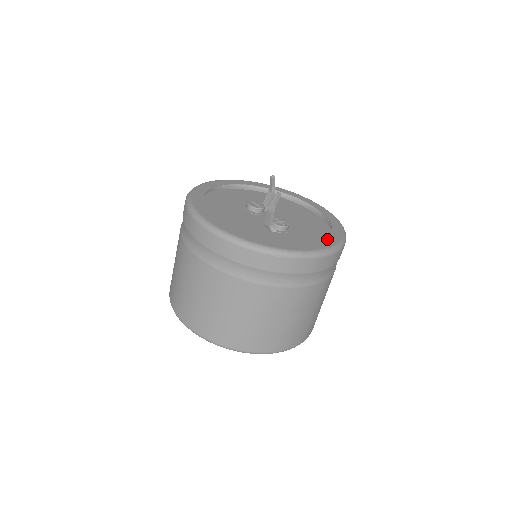
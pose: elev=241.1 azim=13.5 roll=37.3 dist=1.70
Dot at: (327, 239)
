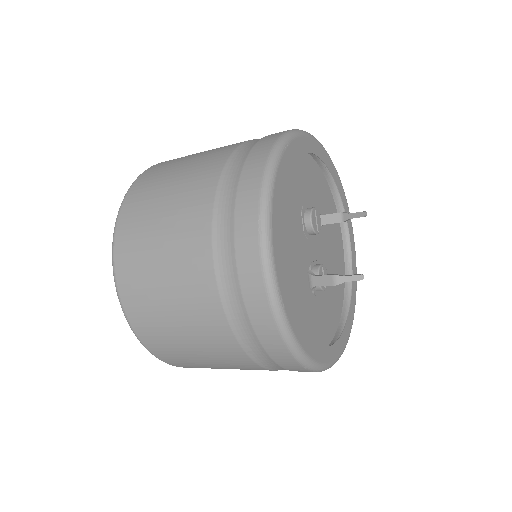
Dot at: (345, 331)
